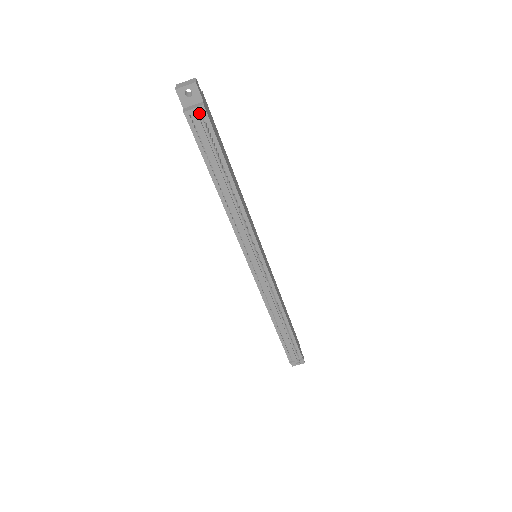
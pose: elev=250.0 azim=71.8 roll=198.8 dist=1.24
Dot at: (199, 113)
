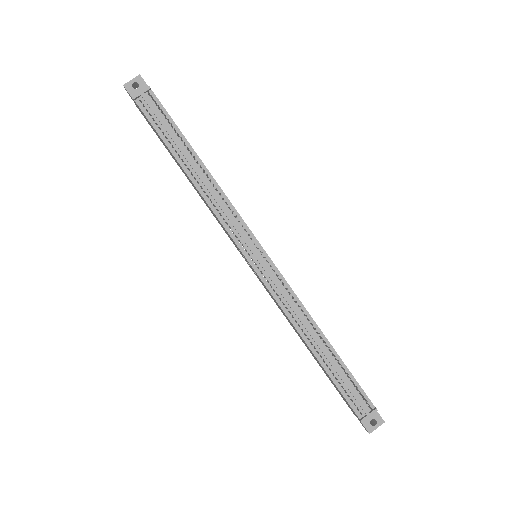
Dot at: (148, 96)
